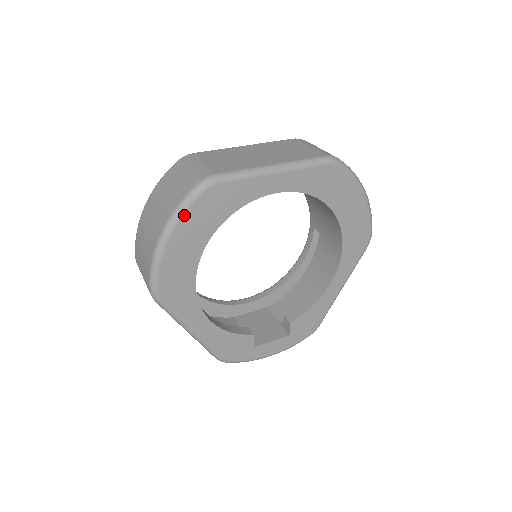
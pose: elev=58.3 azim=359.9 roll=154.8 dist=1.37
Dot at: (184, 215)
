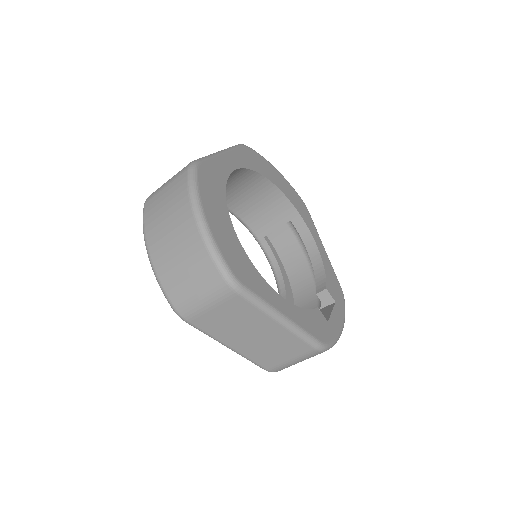
Dot at: (200, 193)
